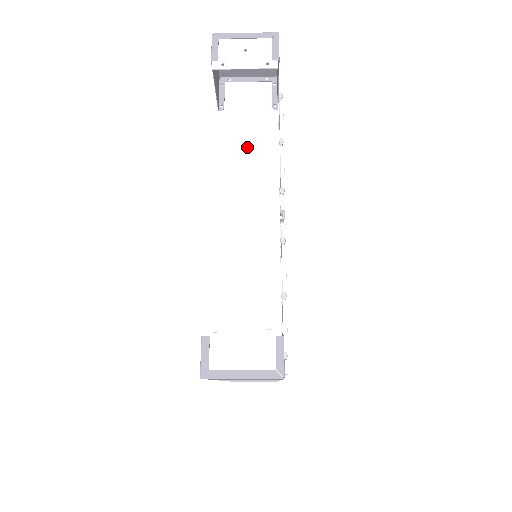
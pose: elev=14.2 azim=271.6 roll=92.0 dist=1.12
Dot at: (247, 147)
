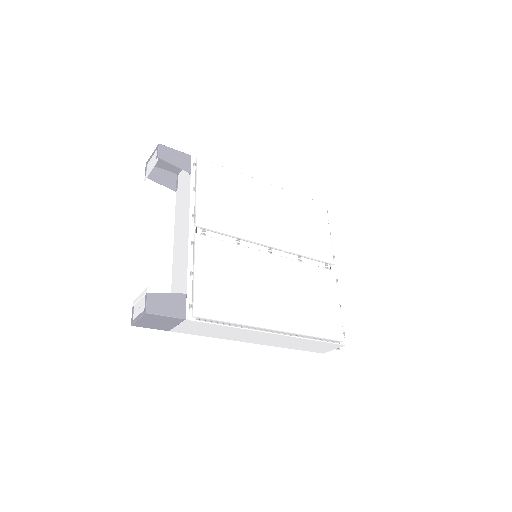
Dot at: (182, 203)
